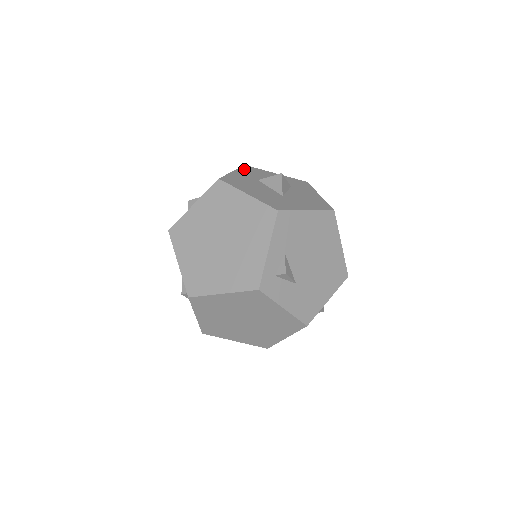
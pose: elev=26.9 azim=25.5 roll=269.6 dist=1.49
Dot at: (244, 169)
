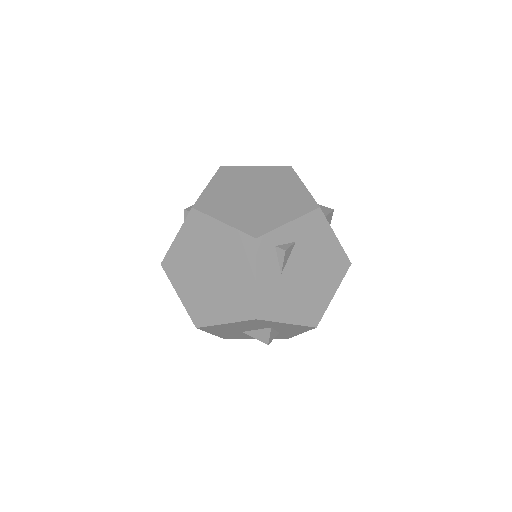
Dot at: occluded
